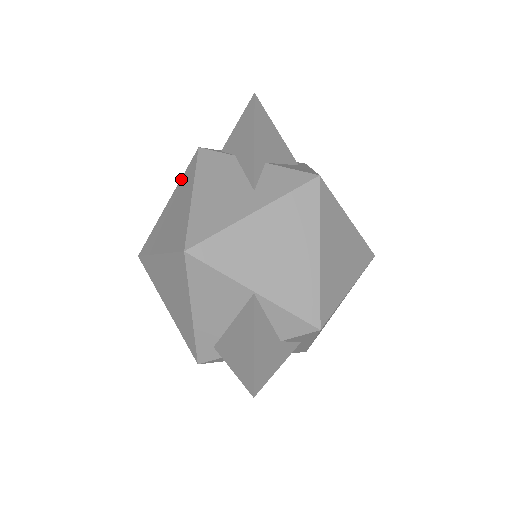
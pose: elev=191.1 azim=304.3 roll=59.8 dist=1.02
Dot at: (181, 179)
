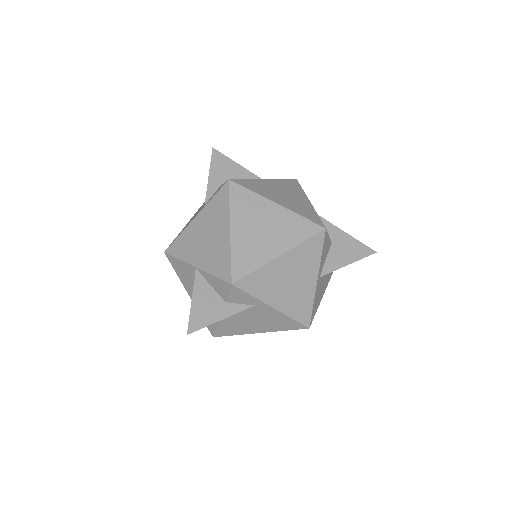
Dot at: occluded
